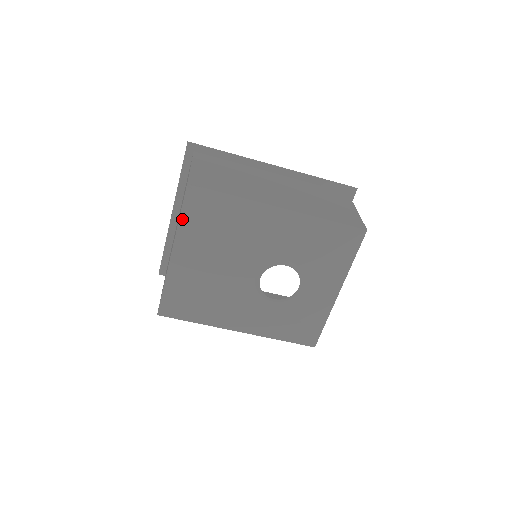
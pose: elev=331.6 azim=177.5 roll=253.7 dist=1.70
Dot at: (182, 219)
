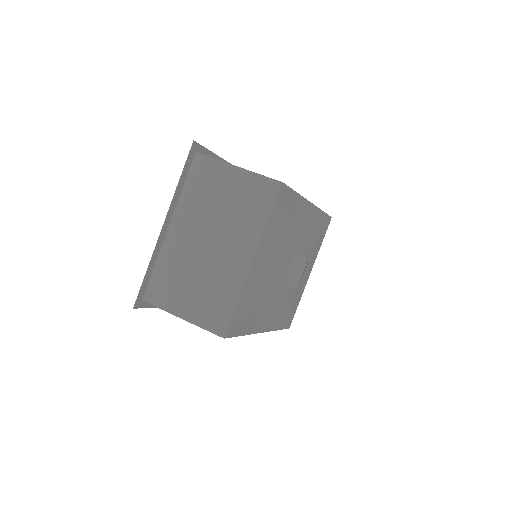
Dot at: (270, 220)
